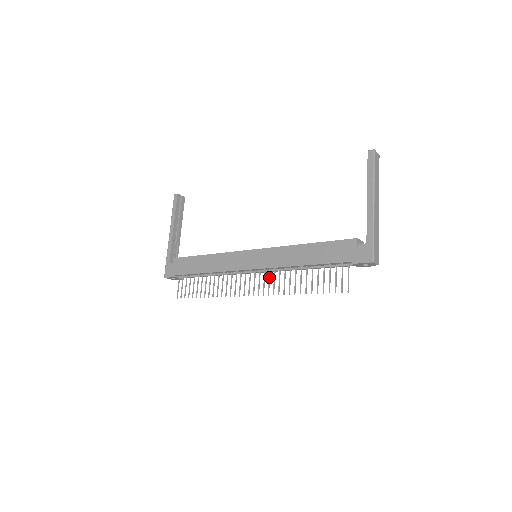
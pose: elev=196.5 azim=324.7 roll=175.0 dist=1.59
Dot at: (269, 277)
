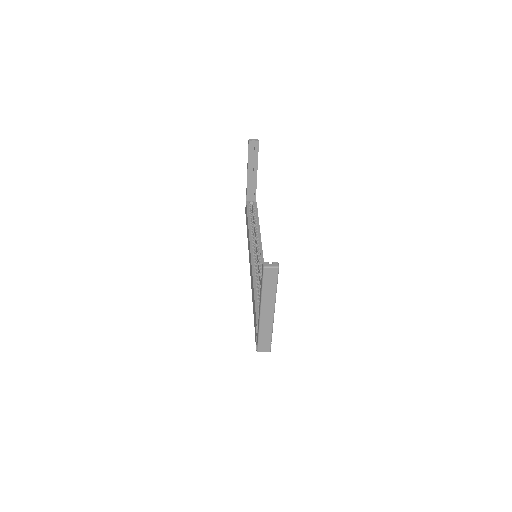
Dot at: occluded
